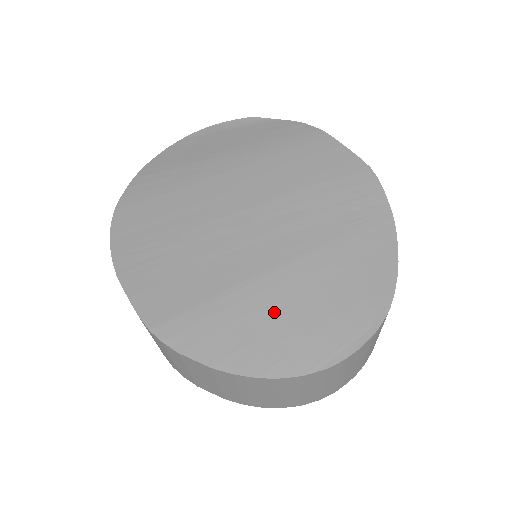
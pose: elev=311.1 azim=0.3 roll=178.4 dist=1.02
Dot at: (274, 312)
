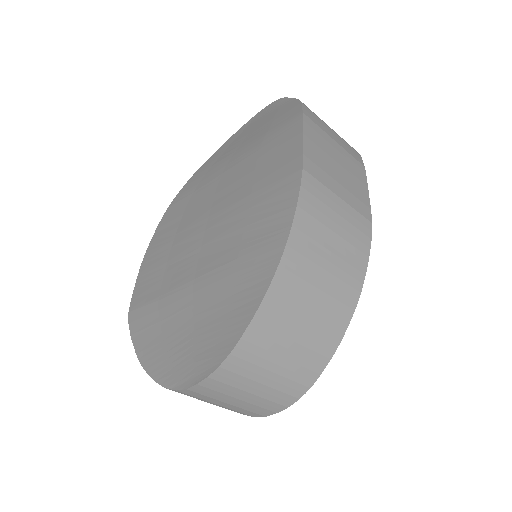
Dot at: (175, 323)
